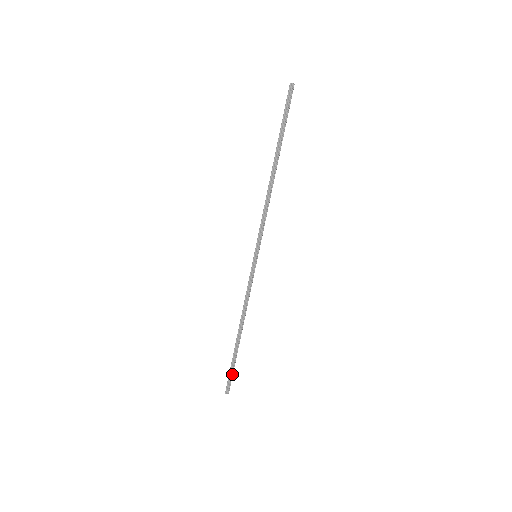
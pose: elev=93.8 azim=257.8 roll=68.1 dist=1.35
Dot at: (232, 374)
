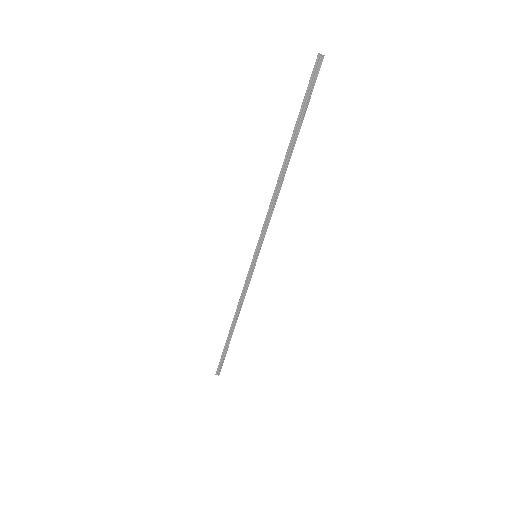
Dot at: (223, 360)
